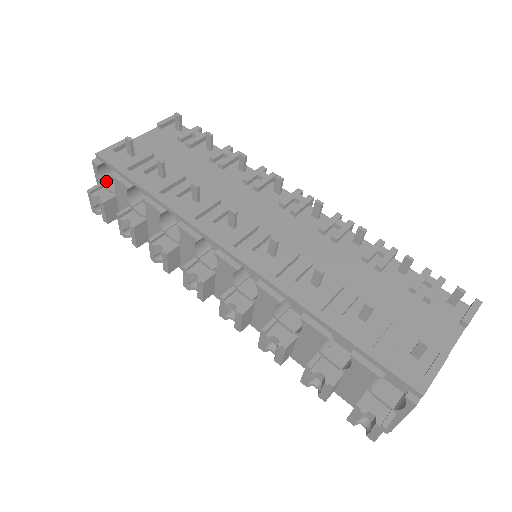
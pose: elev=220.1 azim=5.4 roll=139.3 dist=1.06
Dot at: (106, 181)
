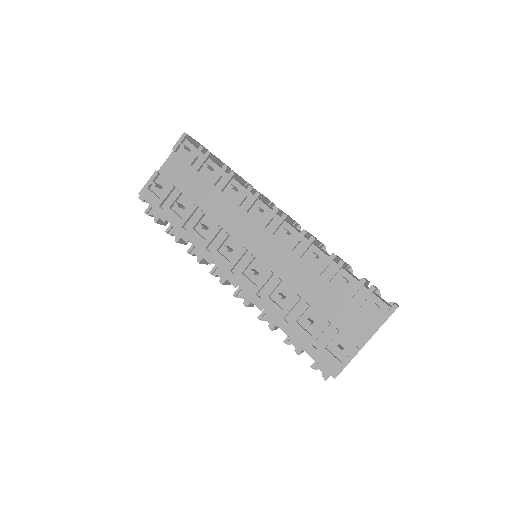
Dot at: occluded
